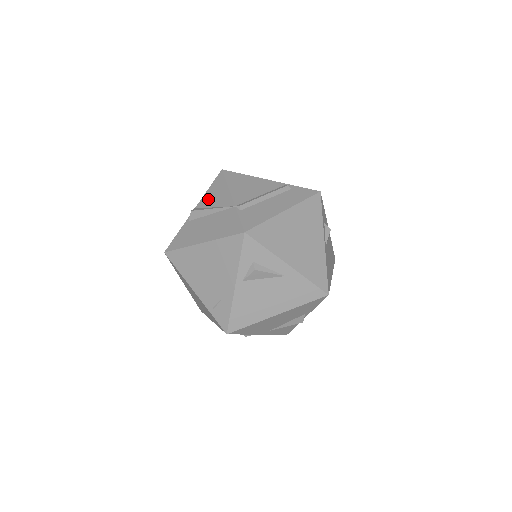
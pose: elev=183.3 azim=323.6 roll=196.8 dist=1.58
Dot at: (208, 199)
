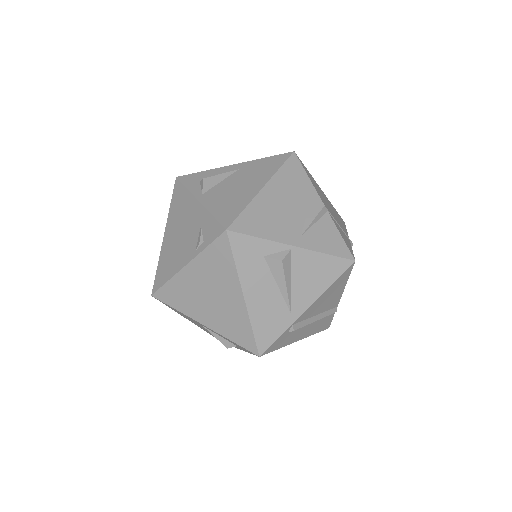
Dot at: occluded
